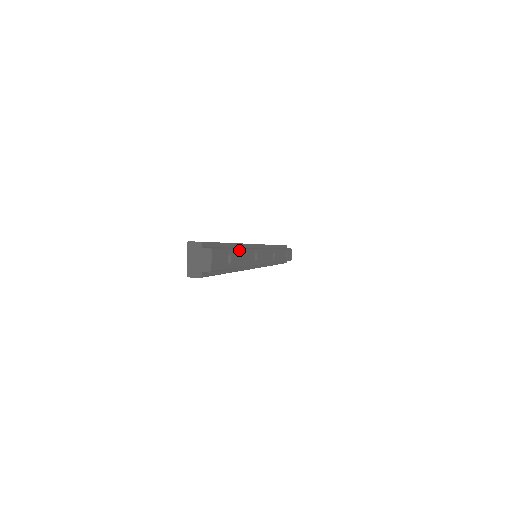
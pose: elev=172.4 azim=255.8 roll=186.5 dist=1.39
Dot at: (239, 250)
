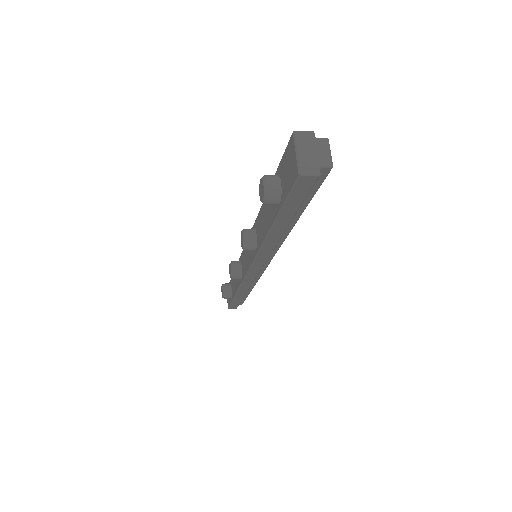
Dot at: occluded
